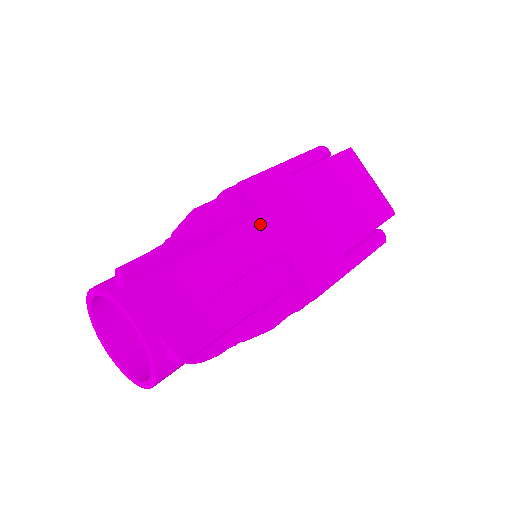
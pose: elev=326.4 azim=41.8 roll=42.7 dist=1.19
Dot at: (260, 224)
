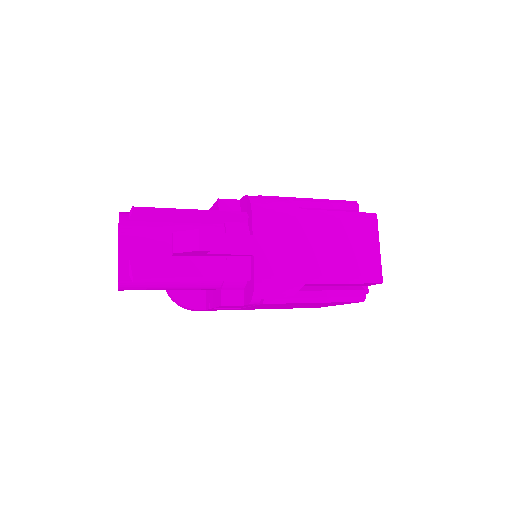
Dot at: (250, 229)
